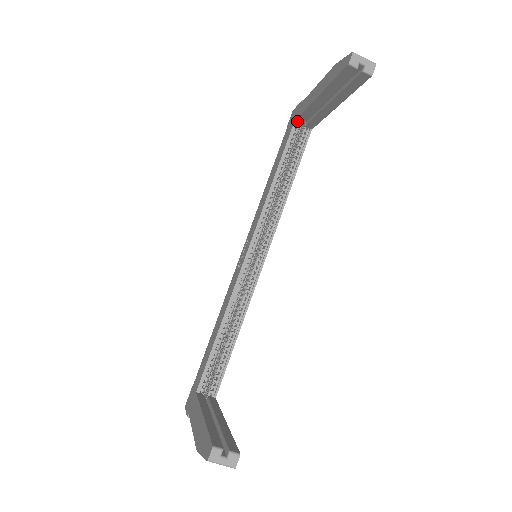
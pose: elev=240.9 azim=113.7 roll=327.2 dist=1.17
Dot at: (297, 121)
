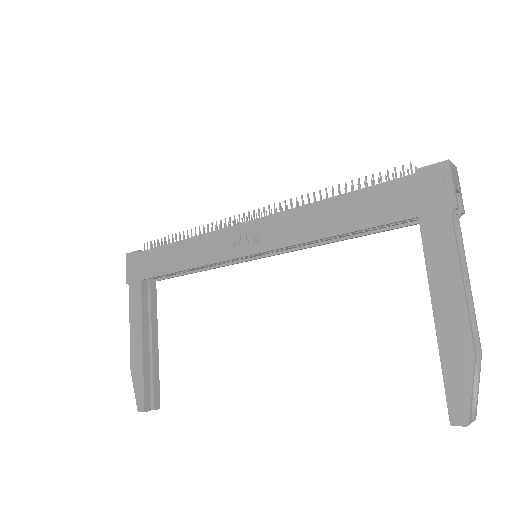
Dot at: (420, 221)
